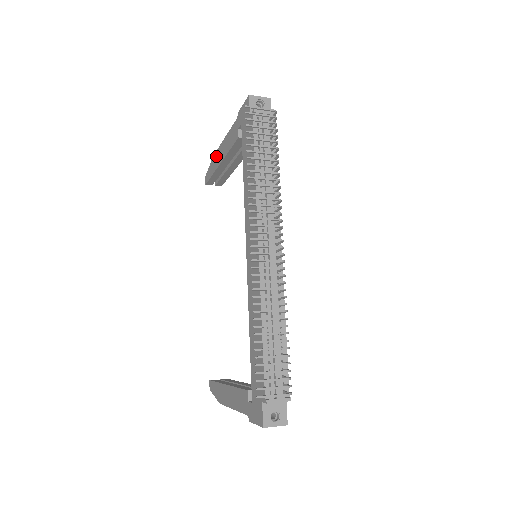
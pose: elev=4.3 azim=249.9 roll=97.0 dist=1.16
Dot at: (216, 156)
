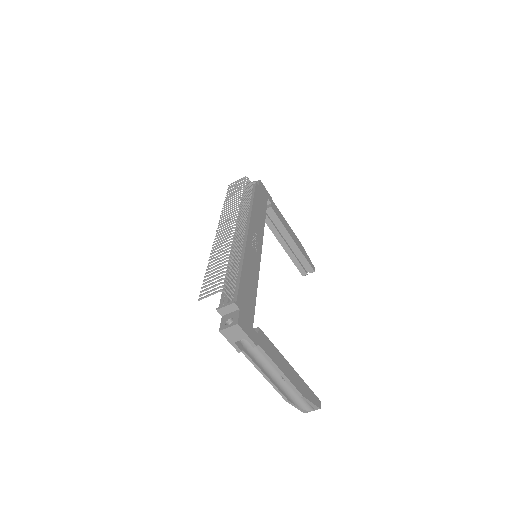
Dot at: occluded
